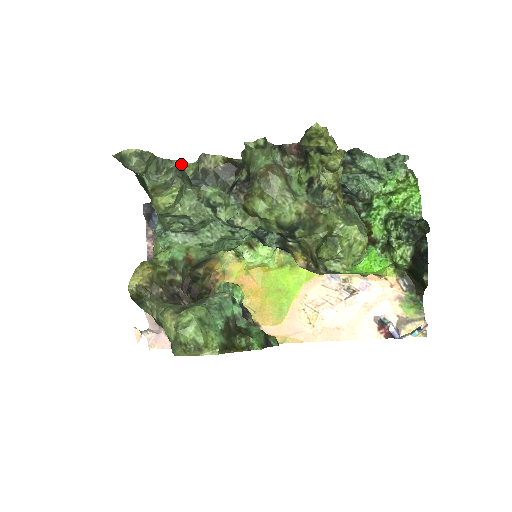
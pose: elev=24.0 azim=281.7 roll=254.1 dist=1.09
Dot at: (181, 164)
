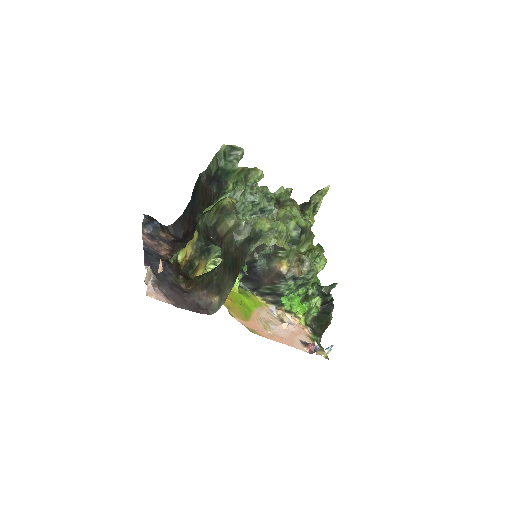
Dot at: occluded
